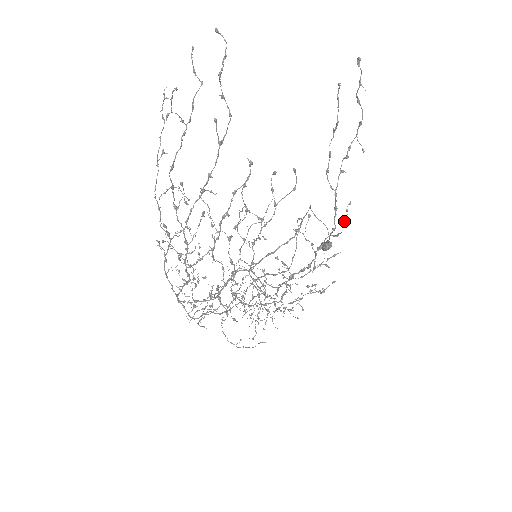
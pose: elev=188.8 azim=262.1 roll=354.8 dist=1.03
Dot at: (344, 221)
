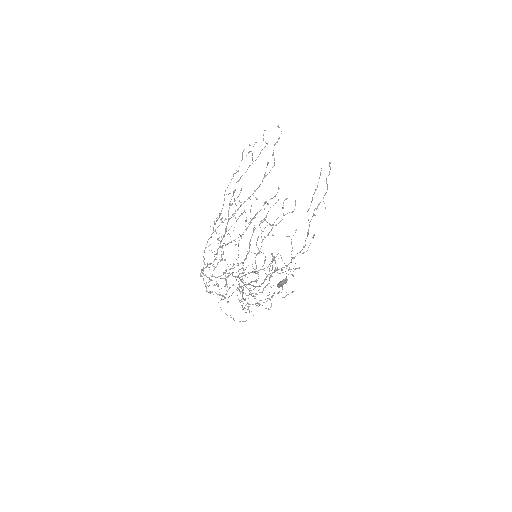
Dot at: occluded
